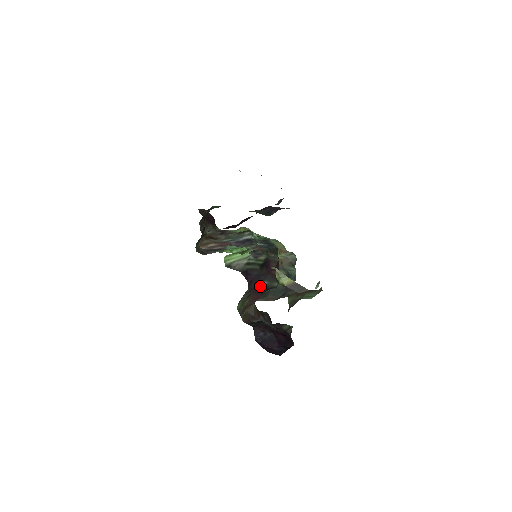
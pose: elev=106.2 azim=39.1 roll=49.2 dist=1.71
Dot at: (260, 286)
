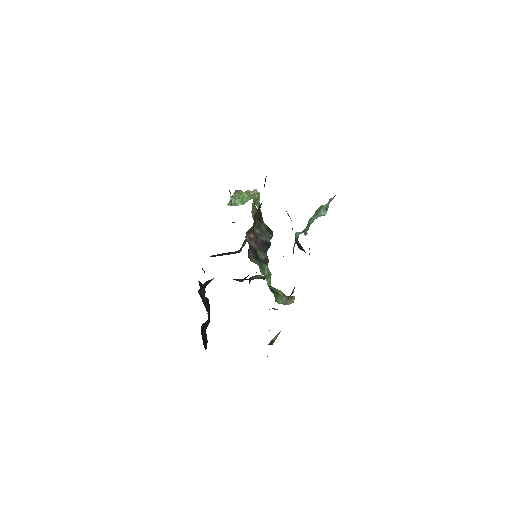
Dot at: occluded
